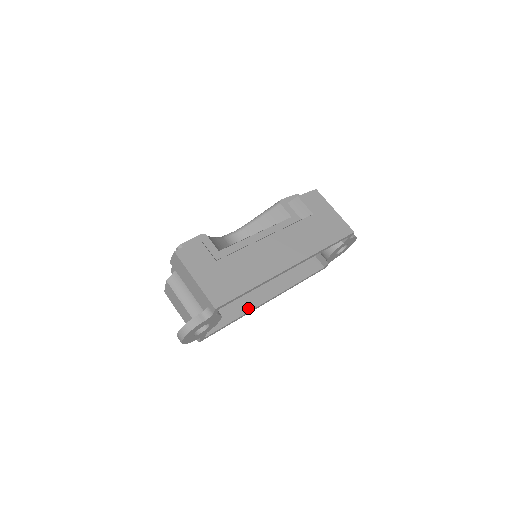
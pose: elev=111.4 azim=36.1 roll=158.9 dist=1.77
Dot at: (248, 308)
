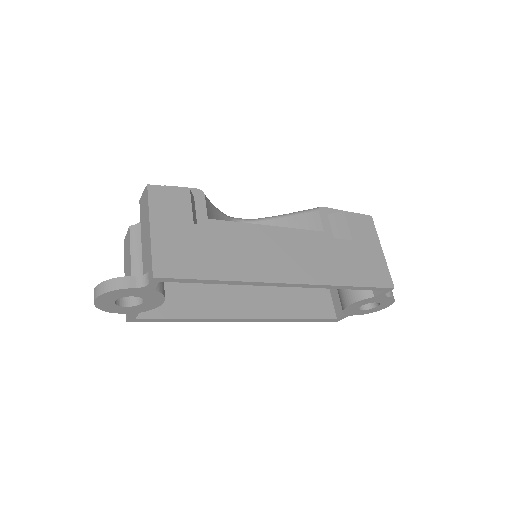
Dot at: (213, 314)
